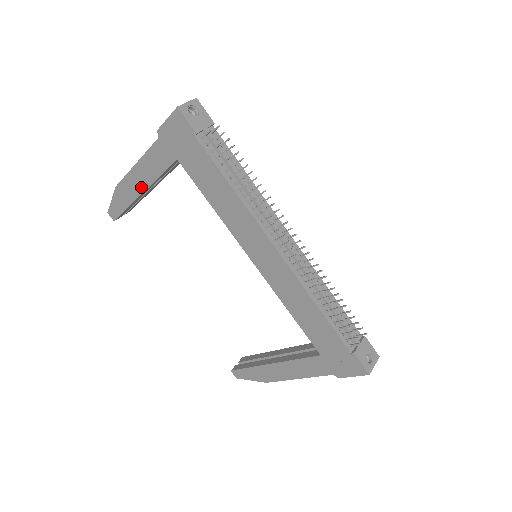
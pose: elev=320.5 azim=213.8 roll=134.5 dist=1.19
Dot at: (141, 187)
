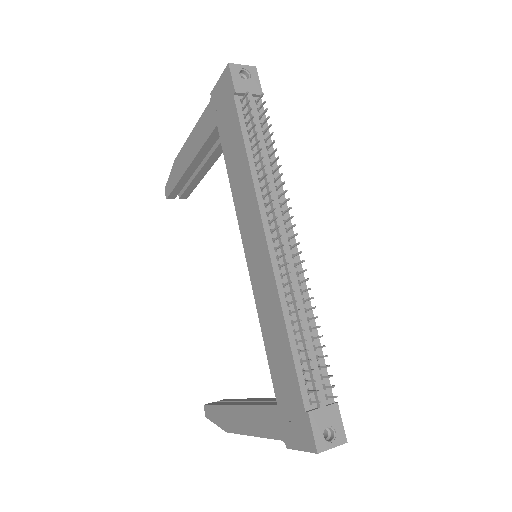
Dot at: (189, 159)
